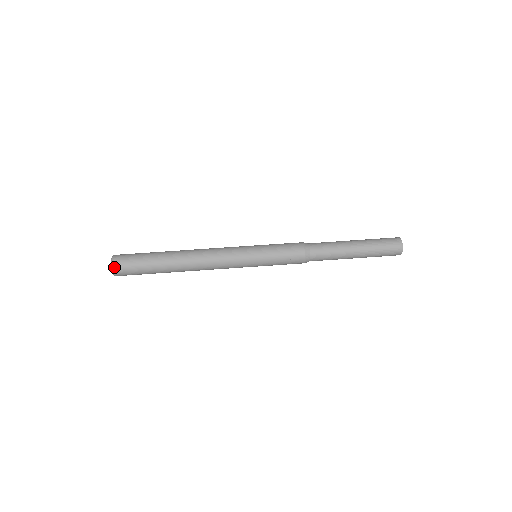
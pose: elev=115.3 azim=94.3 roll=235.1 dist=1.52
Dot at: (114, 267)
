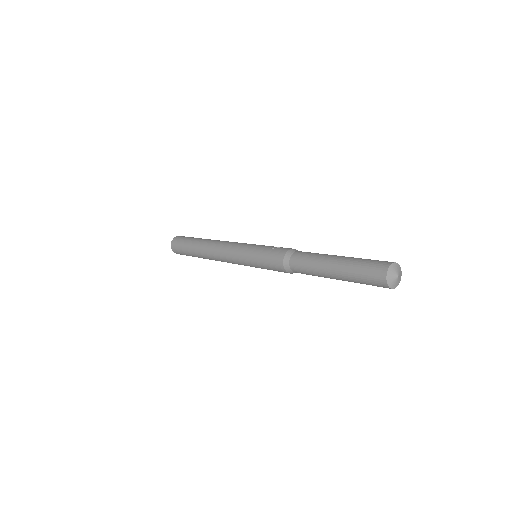
Dot at: occluded
